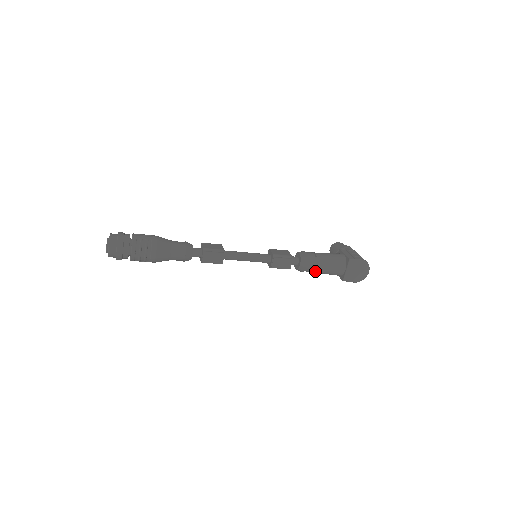
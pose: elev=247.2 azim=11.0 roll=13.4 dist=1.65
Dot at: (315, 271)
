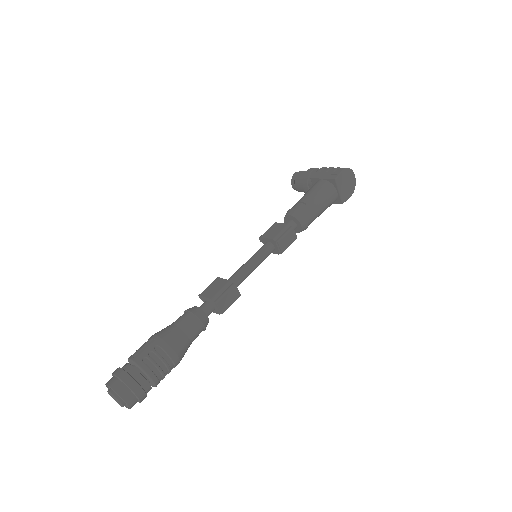
Dot at: (315, 218)
